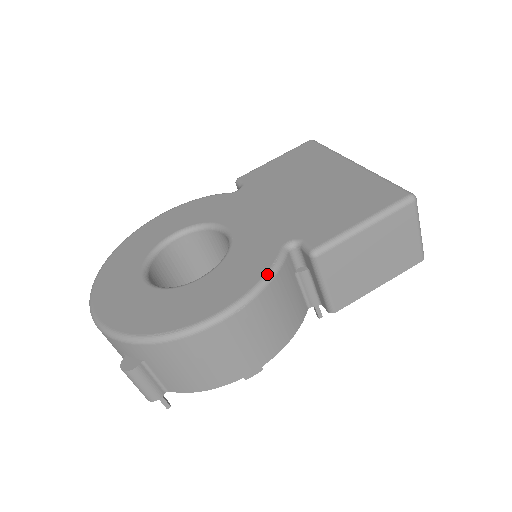
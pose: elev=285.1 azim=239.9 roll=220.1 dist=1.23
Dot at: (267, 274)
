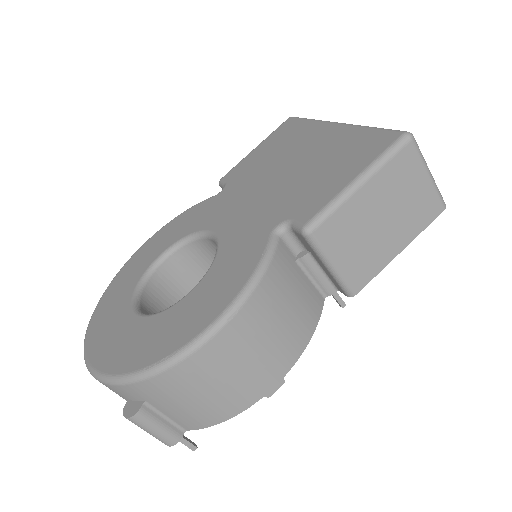
Dot at: (257, 268)
